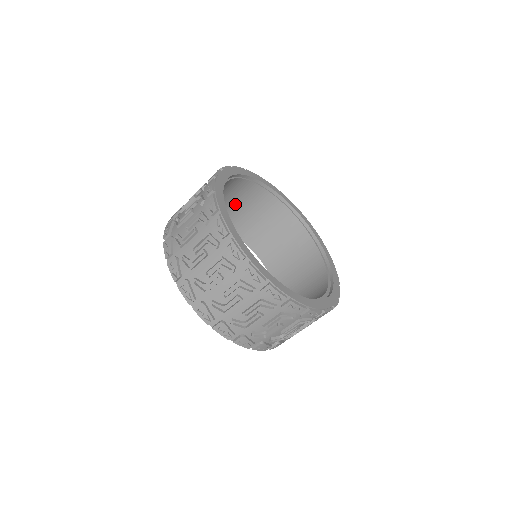
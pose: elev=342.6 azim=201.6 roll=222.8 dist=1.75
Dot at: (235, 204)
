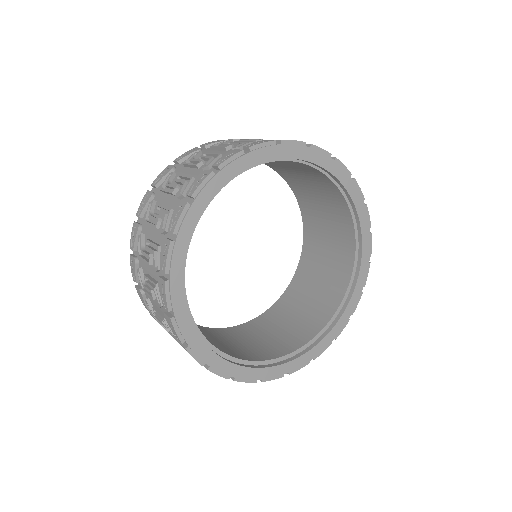
Dot at: occluded
